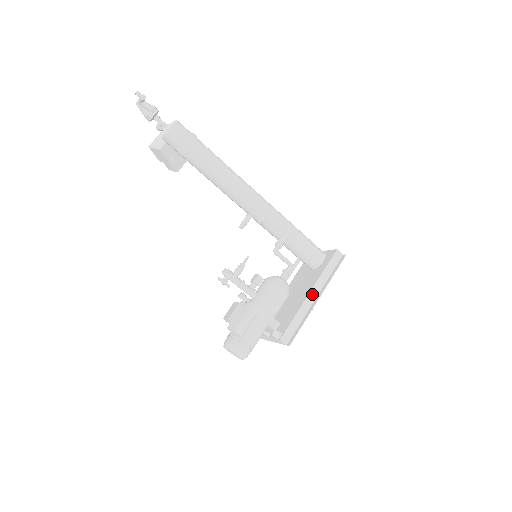
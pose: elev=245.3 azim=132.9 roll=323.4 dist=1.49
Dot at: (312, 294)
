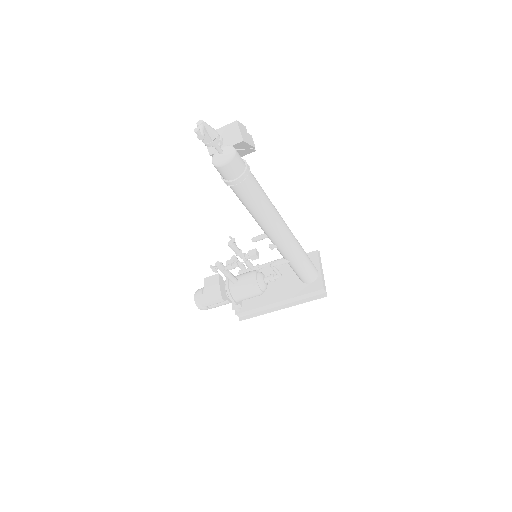
Dot at: (280, 303)
